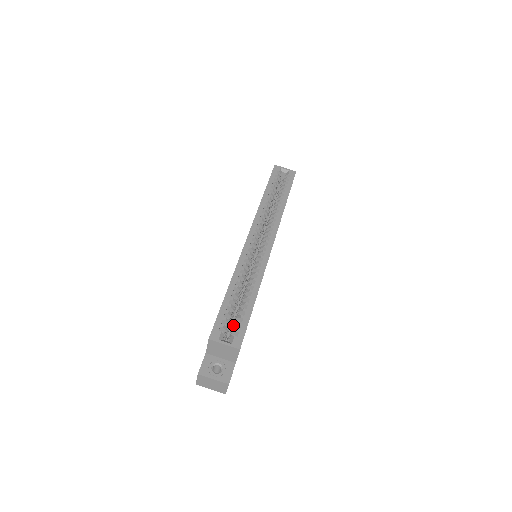
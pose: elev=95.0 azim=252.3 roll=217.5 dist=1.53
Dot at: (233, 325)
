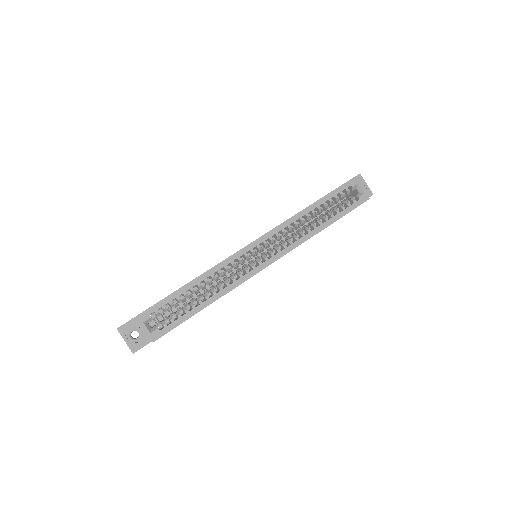
Dot at: (170, 314)
